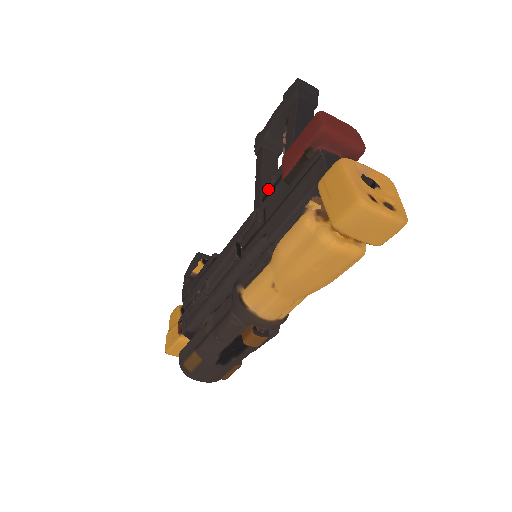
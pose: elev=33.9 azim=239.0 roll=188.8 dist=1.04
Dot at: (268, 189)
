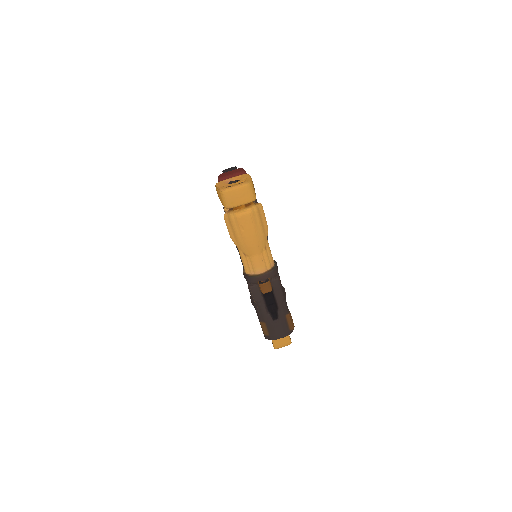
Dot at: occluded
